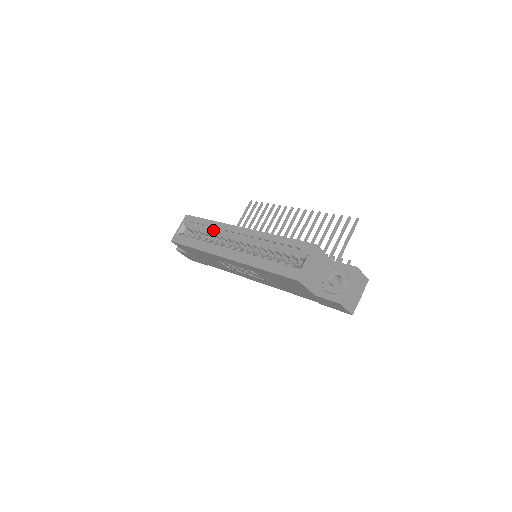
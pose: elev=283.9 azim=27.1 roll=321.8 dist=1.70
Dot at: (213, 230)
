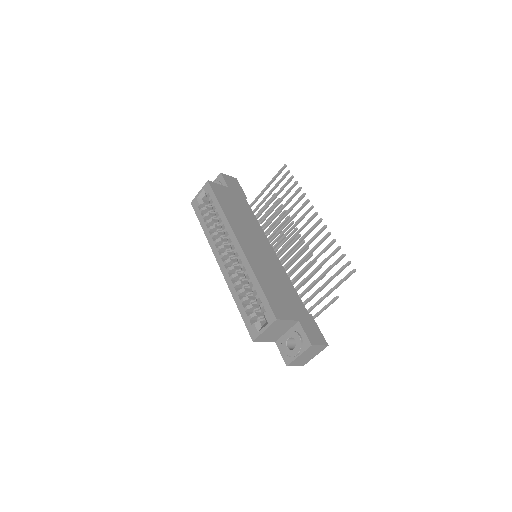
Dot at: occluded
